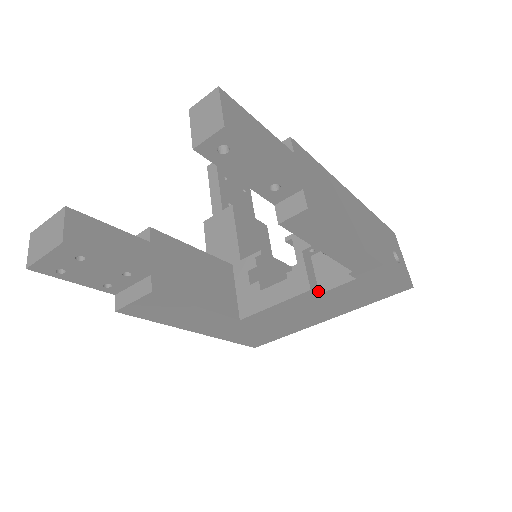
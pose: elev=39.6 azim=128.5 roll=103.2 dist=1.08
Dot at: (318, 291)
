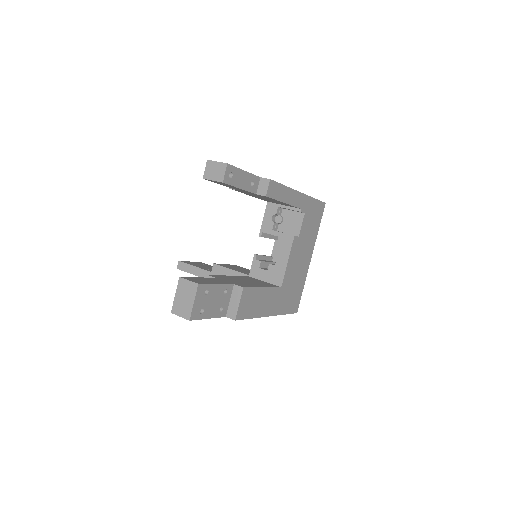
Dot at: (297, 236)
